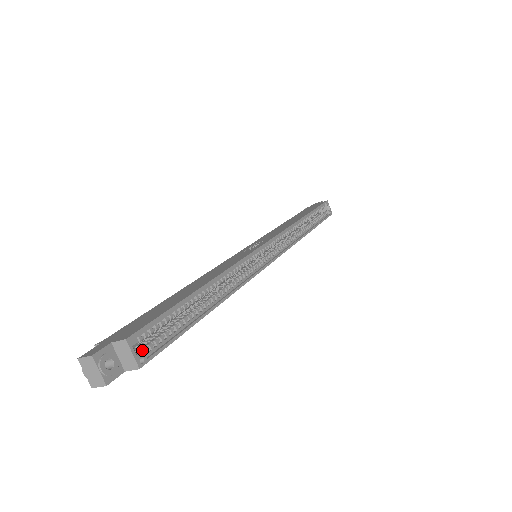
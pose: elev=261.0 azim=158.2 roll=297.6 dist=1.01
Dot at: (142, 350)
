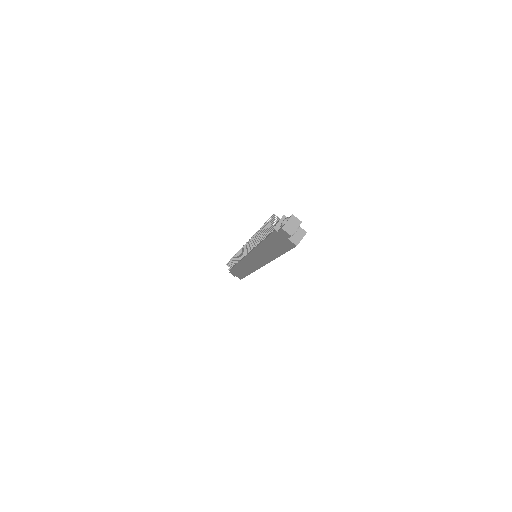
Dot at: occluded
